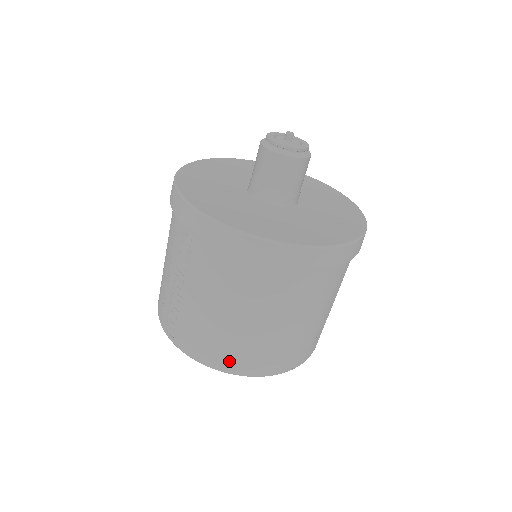
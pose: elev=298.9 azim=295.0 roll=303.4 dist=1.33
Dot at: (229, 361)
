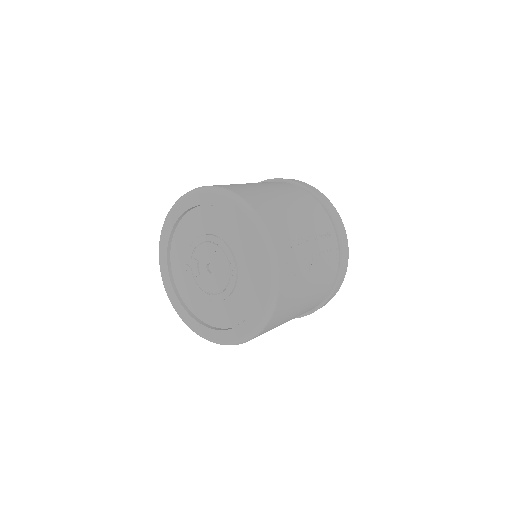
Dot at: (229, 187)
